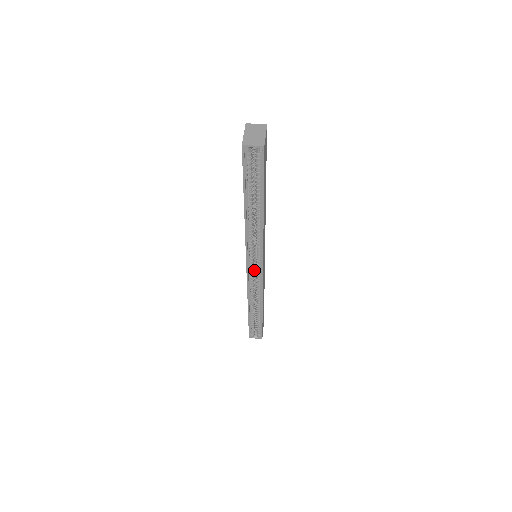
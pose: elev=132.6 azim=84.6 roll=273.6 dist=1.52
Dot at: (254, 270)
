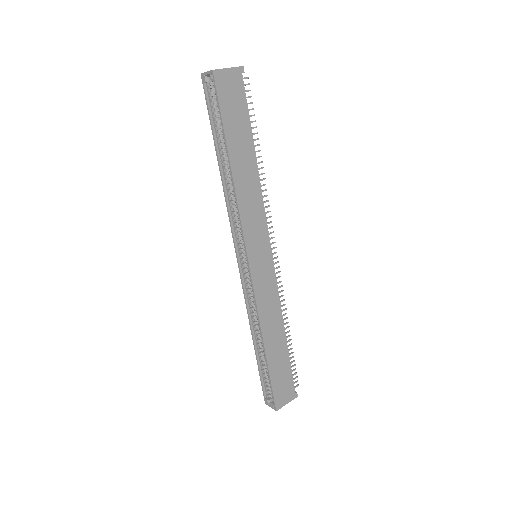
Dot at: occluded
